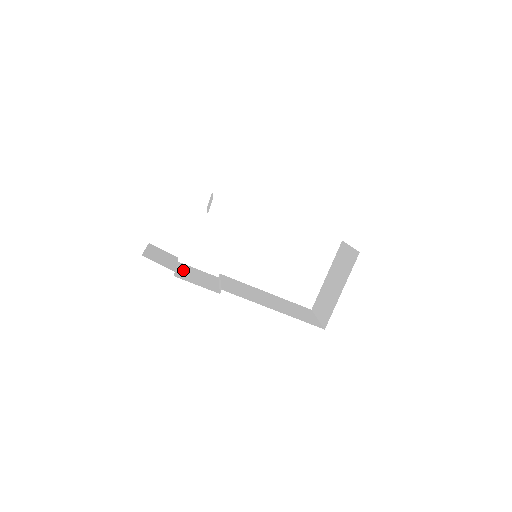
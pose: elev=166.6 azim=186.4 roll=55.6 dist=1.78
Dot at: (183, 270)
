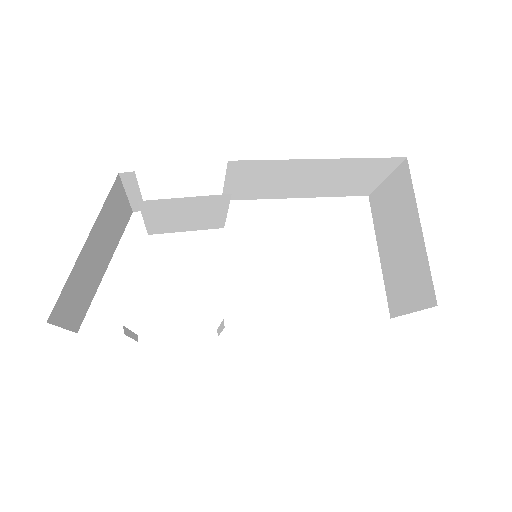
Dot at: occluded
